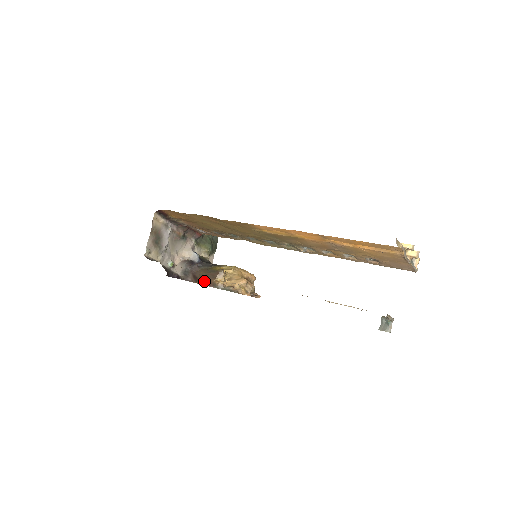
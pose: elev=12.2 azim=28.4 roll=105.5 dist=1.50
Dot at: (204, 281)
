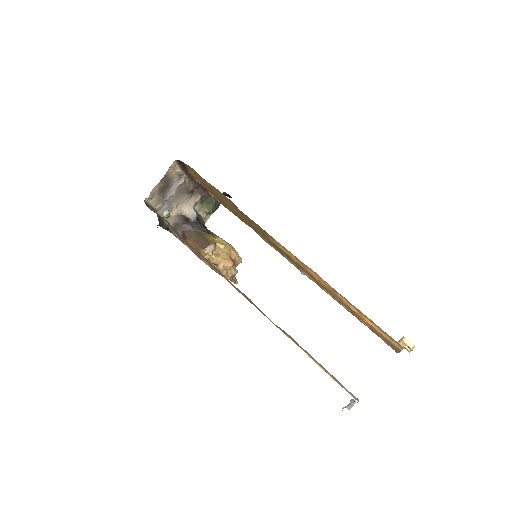
Dot at: (191, 245)
